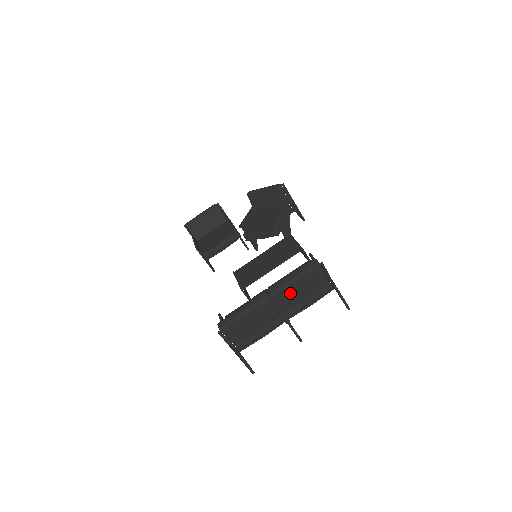
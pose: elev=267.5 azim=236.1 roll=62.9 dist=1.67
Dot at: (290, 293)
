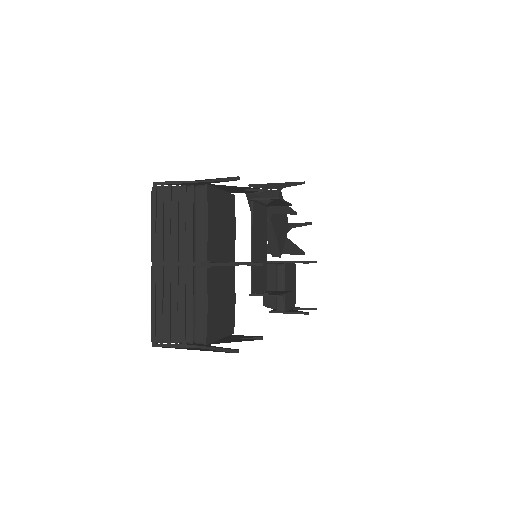
Dot at: (168, 239)
